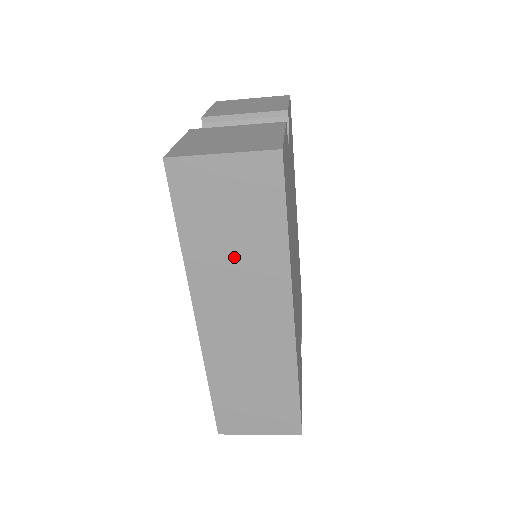
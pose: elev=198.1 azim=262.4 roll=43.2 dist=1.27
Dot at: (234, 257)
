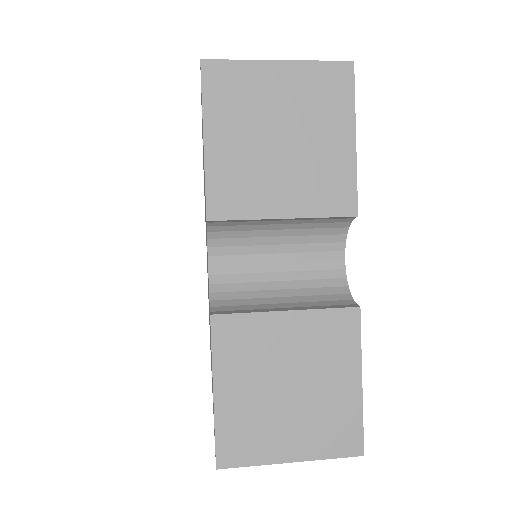
Dot at: occluded
